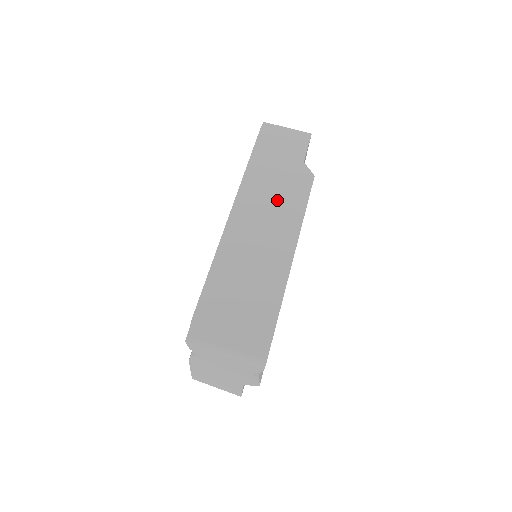
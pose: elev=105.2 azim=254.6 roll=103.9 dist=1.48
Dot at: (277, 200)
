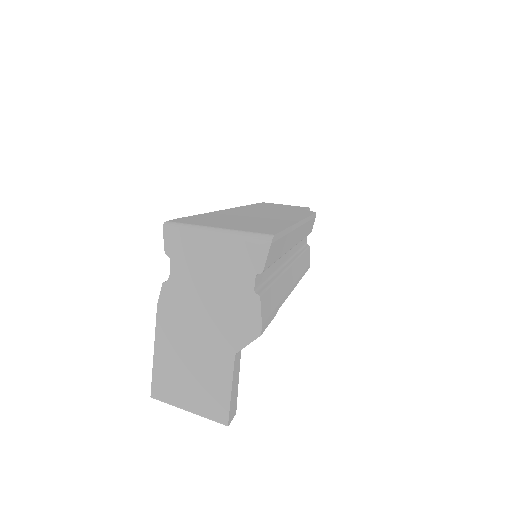
Dot at: (279, 211)
